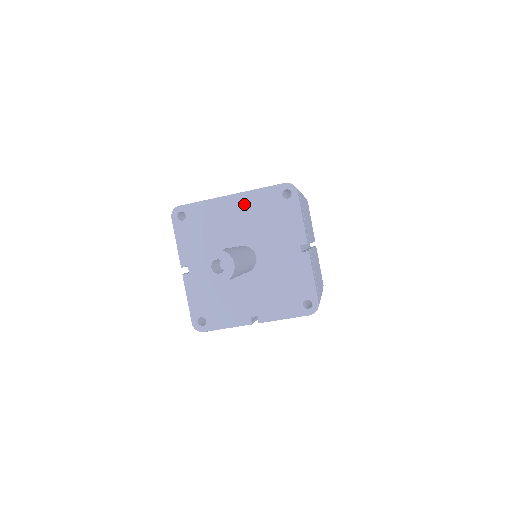
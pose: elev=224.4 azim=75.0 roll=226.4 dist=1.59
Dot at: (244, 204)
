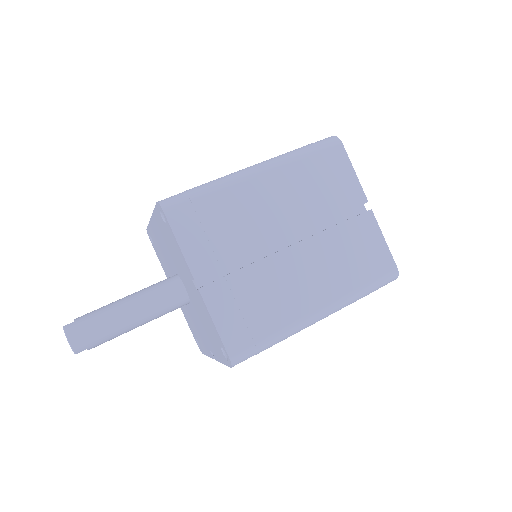
Dot at: (158, 228)
